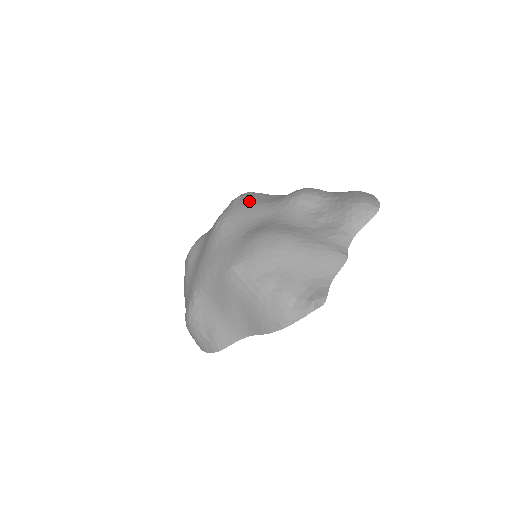
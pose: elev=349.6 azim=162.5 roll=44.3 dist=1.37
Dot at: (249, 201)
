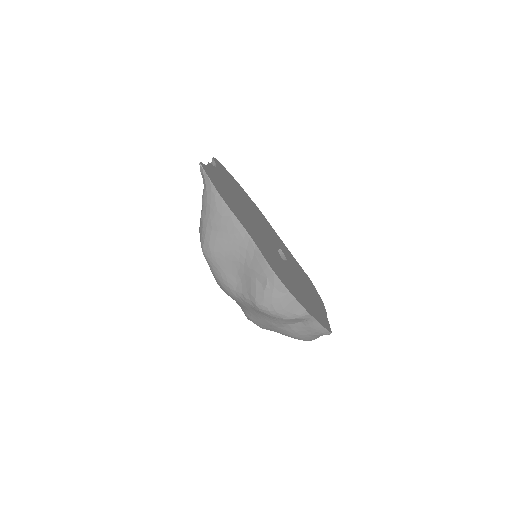
Dot at: occluded
